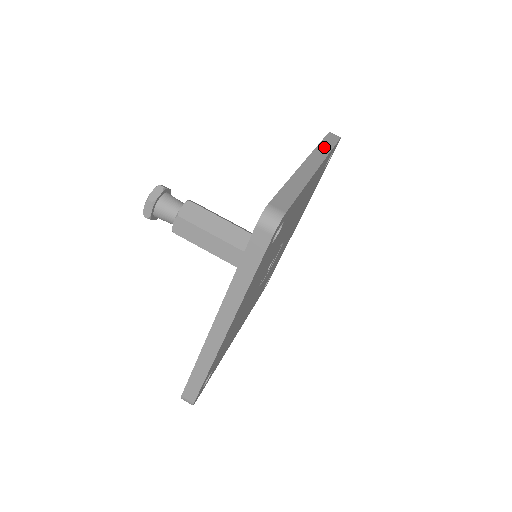
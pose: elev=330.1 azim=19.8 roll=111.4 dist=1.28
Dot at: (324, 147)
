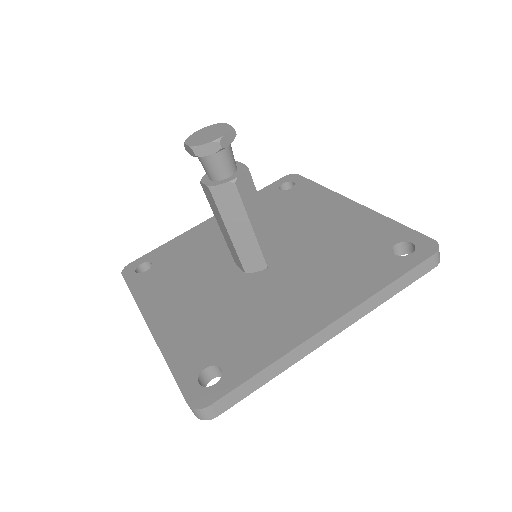
Dot at: (386, 293)
